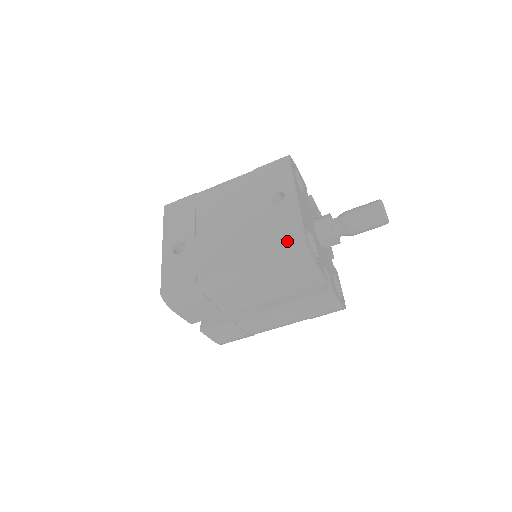
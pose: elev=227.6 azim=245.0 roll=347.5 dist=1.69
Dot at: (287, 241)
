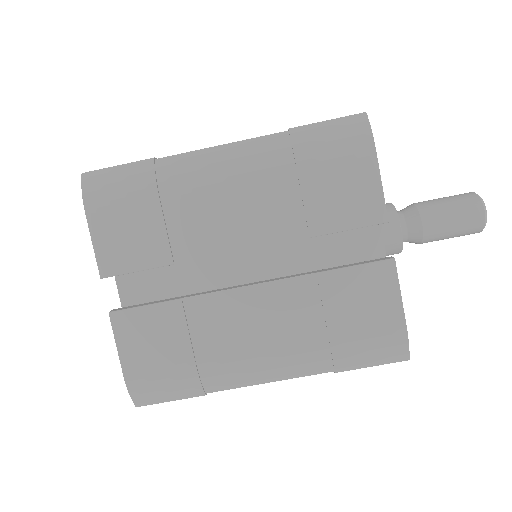
Dot at: occluded
